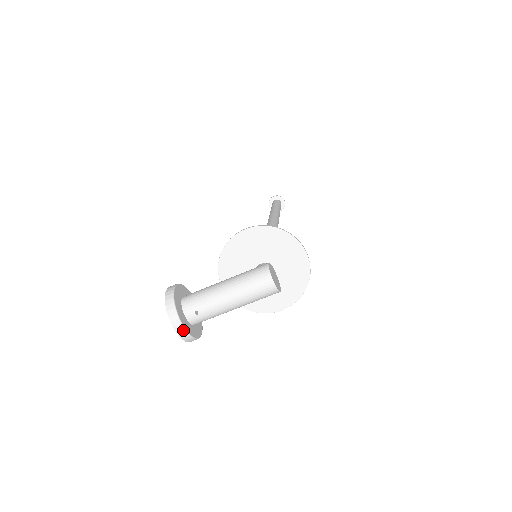
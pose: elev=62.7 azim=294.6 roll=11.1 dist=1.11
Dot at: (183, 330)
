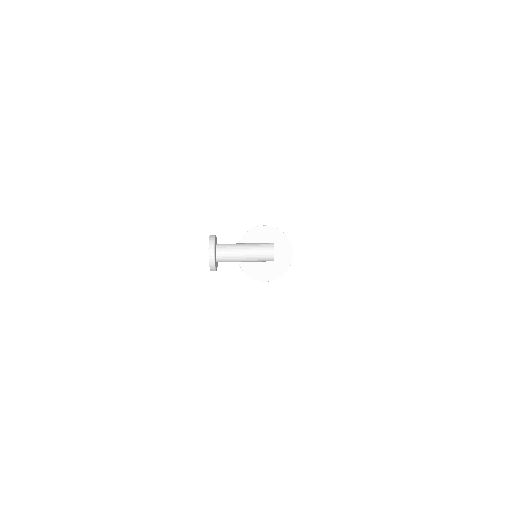
Dot at: (213, 256)
